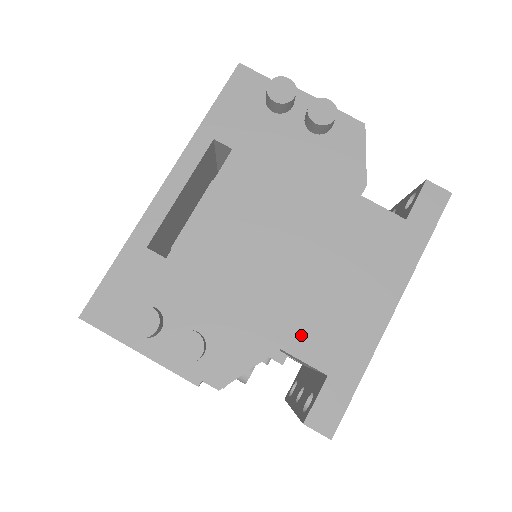
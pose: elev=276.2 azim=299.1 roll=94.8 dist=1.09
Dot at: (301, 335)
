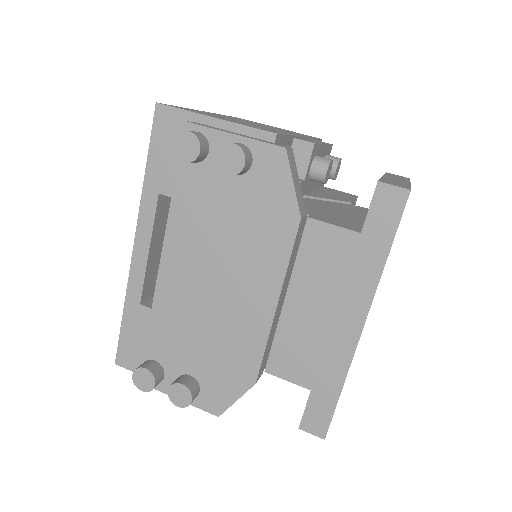
Dot at: (280, 359)
